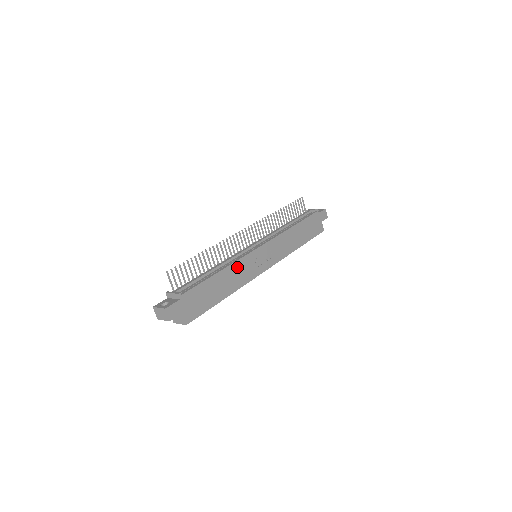
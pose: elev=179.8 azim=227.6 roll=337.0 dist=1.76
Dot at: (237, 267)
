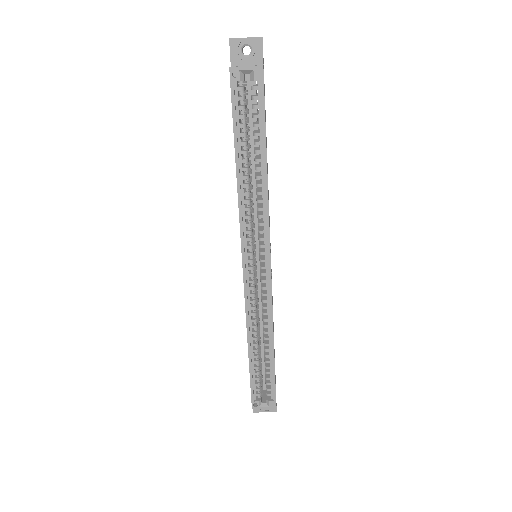
Dot at: occluded
